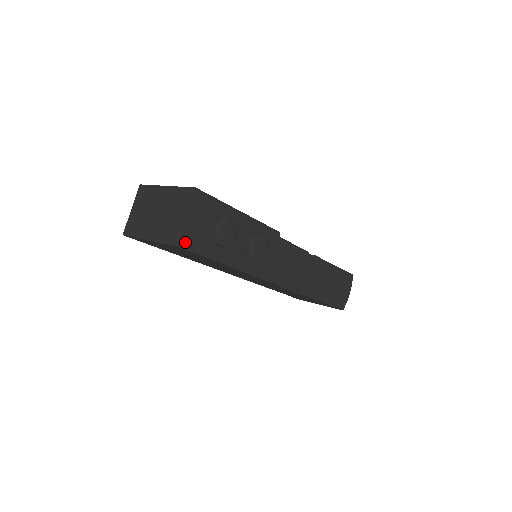
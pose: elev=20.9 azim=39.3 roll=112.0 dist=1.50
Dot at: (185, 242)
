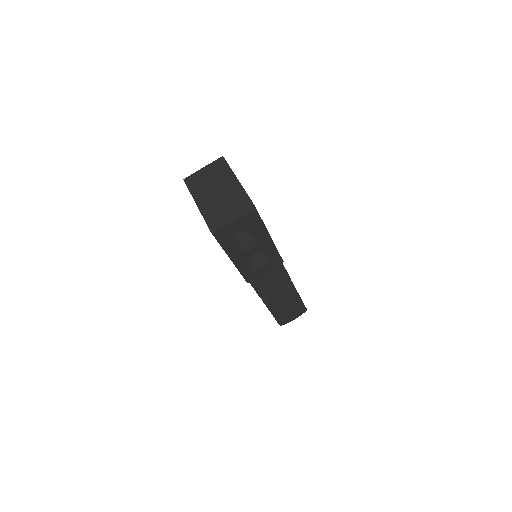
Dot at: (218, 233)
